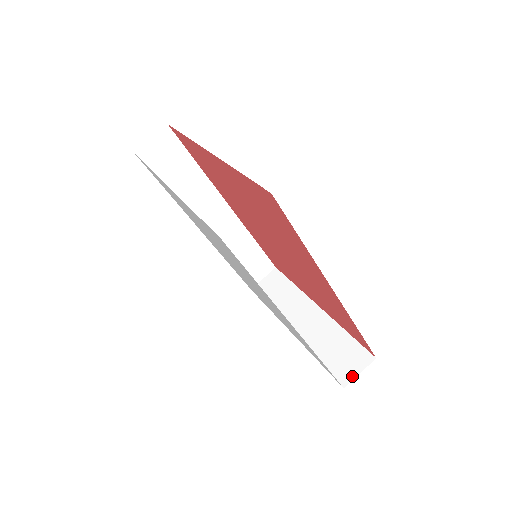
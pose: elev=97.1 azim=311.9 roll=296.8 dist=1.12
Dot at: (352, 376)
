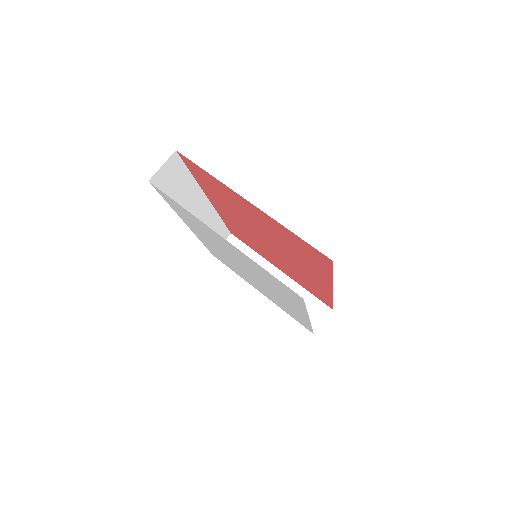
Dot at: (318, 325)
